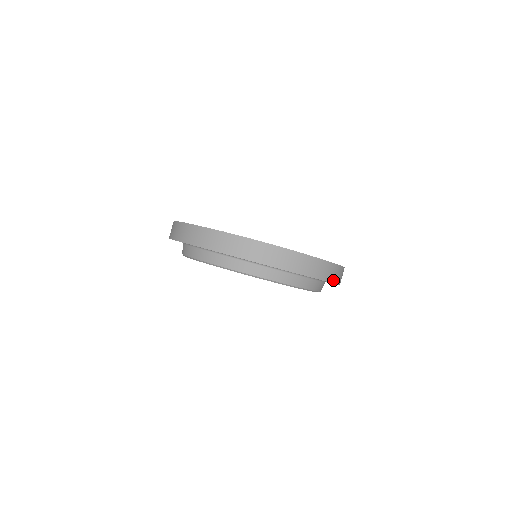
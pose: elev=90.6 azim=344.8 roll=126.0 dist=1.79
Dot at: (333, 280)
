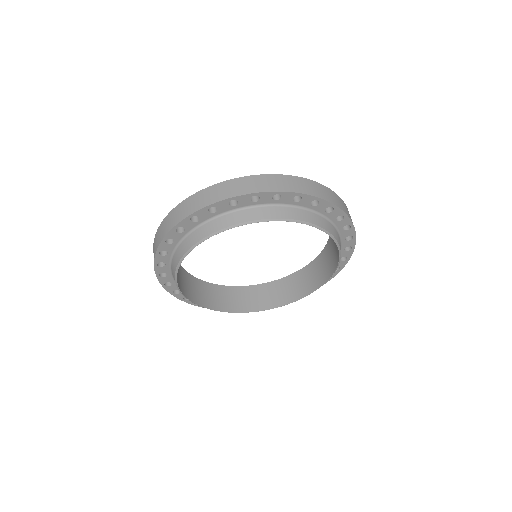
Dot at: (259, 190)
